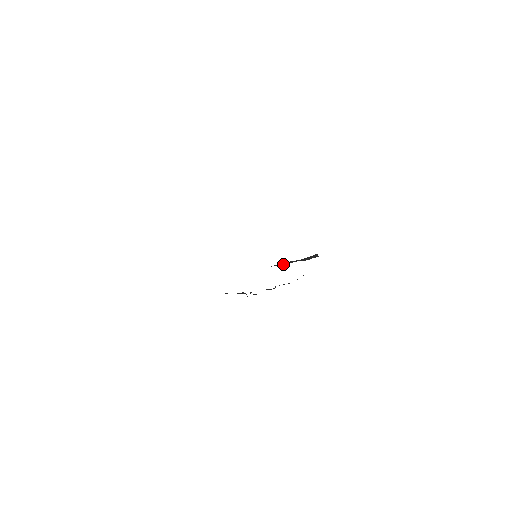
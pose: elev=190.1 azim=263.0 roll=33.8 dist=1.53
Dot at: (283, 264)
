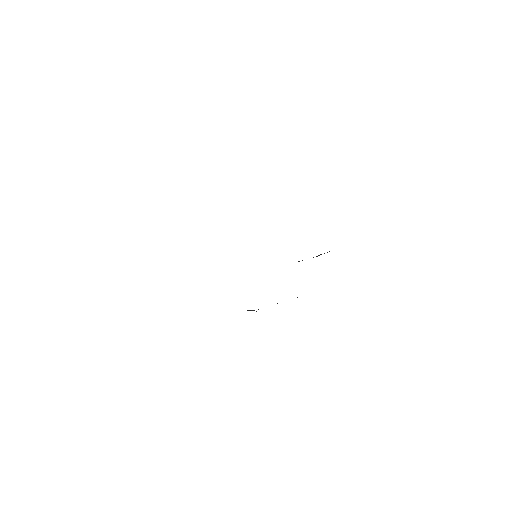
Dot at: occluded
